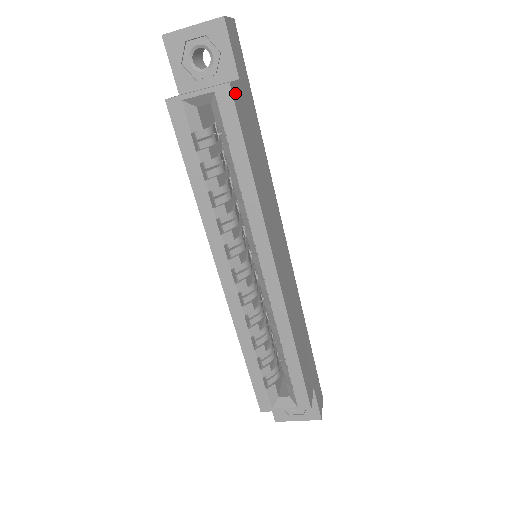
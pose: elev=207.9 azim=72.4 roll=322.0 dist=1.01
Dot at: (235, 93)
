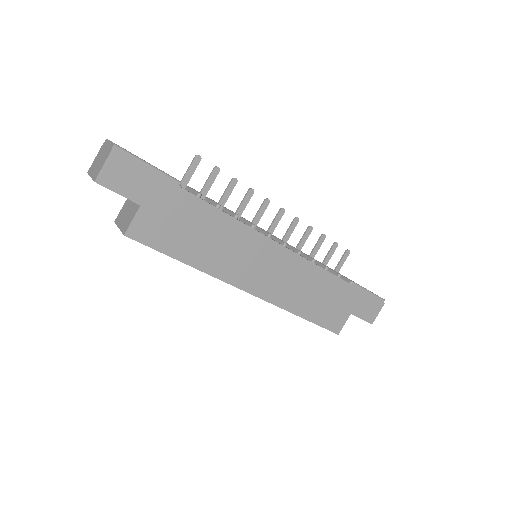
Dot at: (136, 231)
